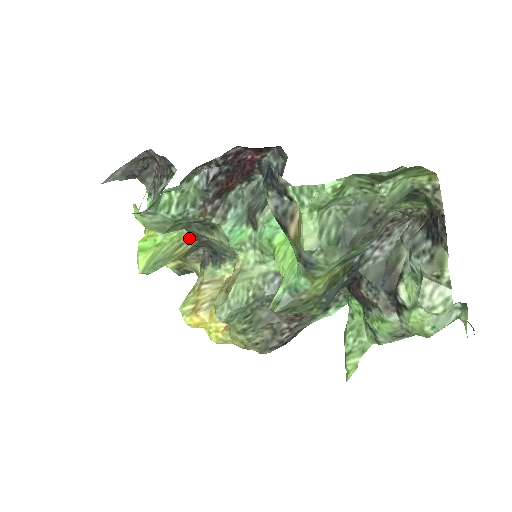
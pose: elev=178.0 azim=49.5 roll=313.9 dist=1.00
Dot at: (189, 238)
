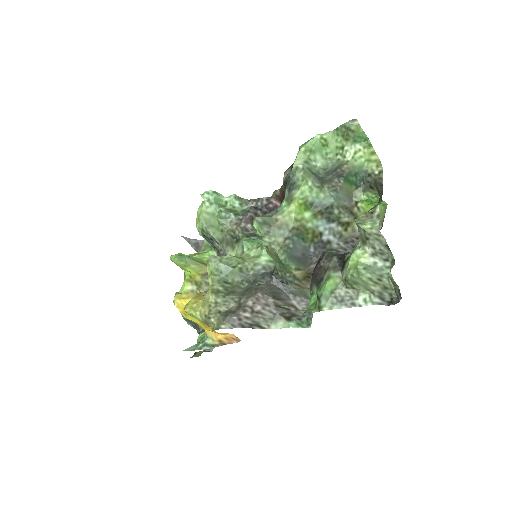
Dot at: occluded
